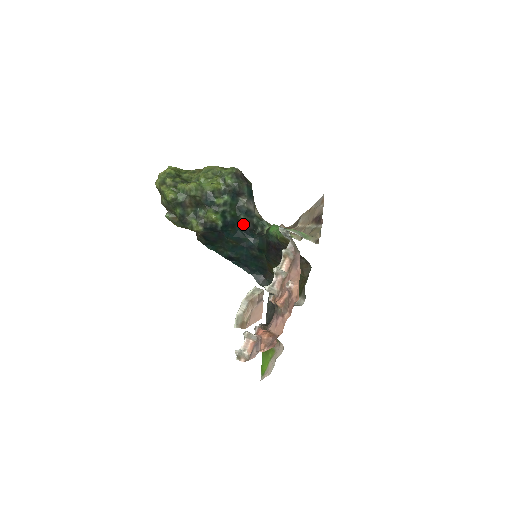
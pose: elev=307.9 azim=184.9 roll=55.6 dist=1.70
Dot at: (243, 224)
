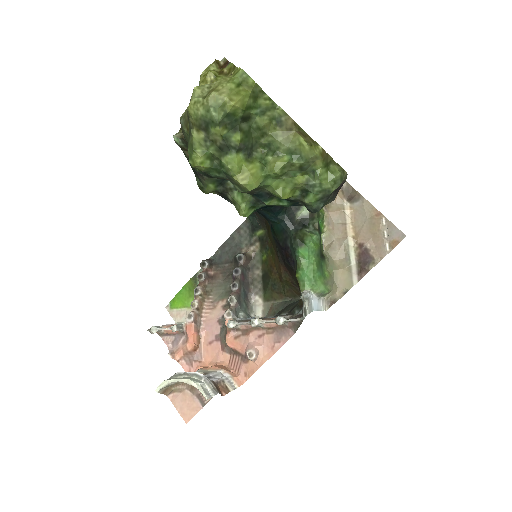
Dot at: occluded
